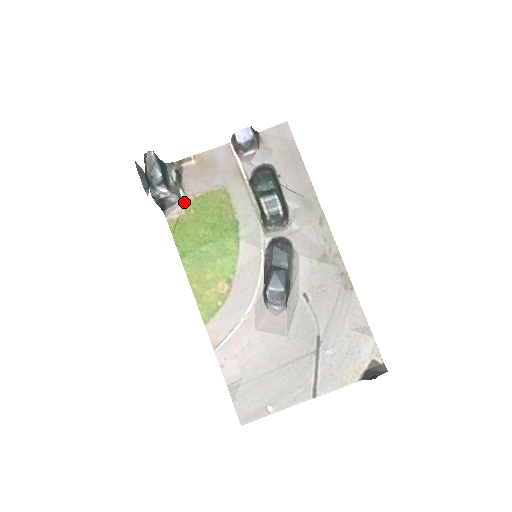
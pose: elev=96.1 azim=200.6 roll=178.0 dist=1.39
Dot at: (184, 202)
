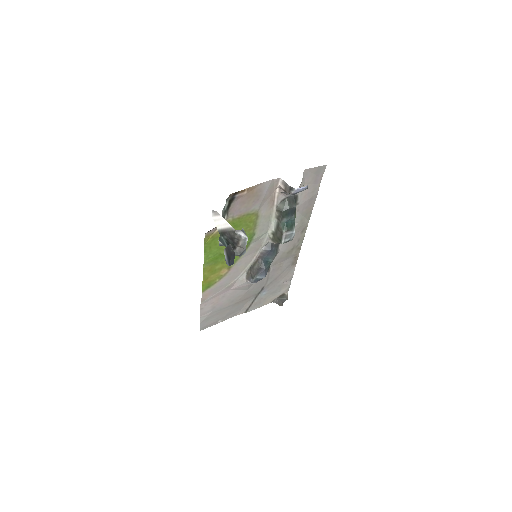
Dot at: occluded
